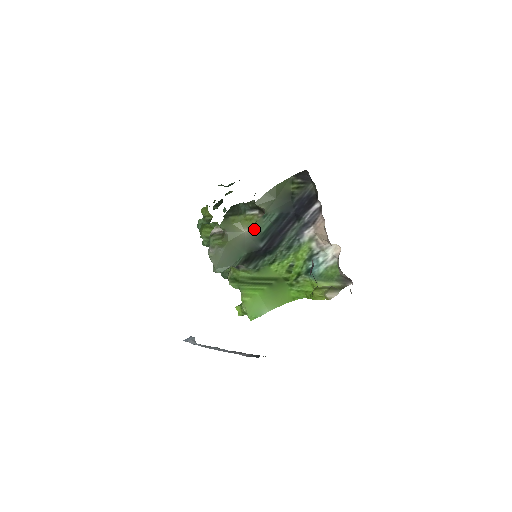
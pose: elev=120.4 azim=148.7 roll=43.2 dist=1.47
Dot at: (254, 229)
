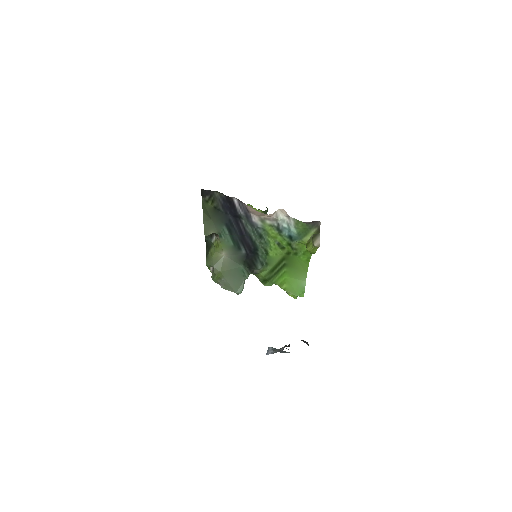
Dot at: (226, 248)
